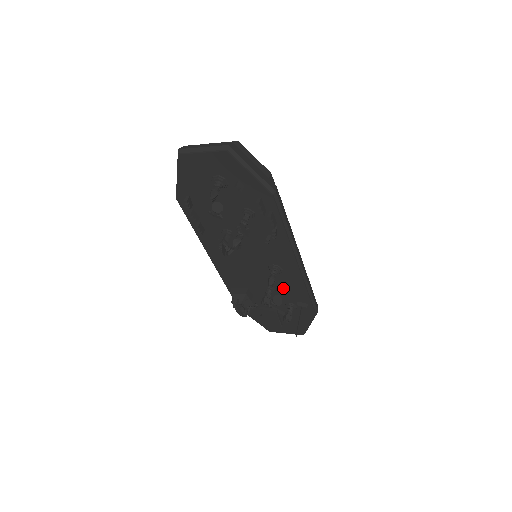
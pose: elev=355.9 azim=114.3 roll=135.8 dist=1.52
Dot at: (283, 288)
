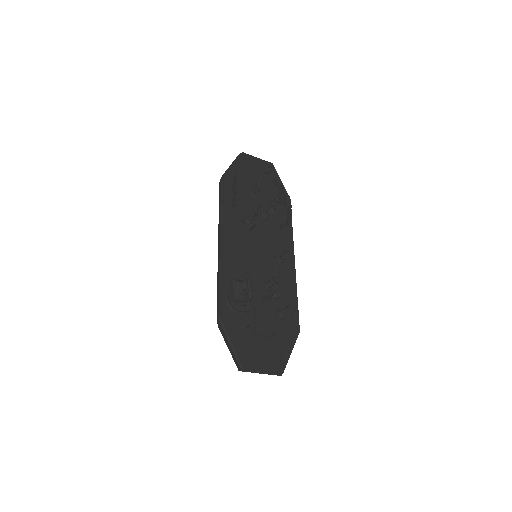
Dot at: (278, 288)
